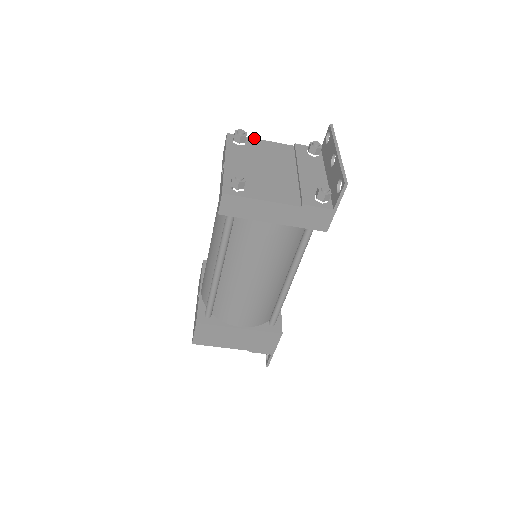
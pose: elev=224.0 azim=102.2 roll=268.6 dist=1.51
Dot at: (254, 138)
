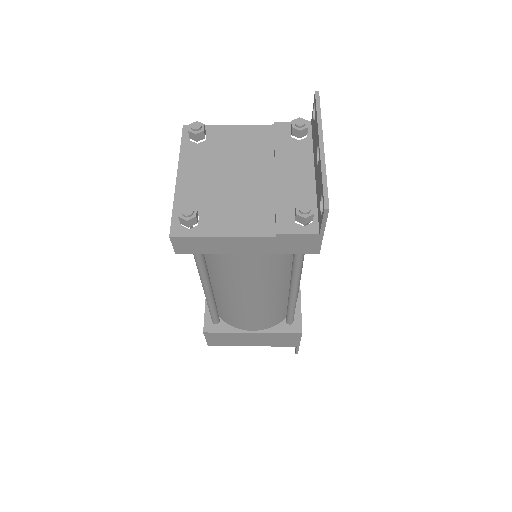
Dot at: (219, 125)
